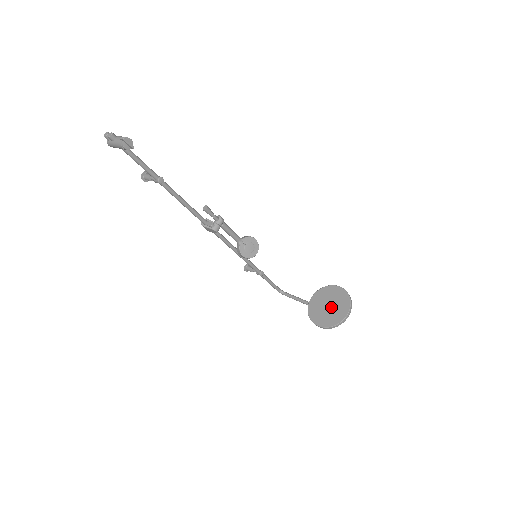
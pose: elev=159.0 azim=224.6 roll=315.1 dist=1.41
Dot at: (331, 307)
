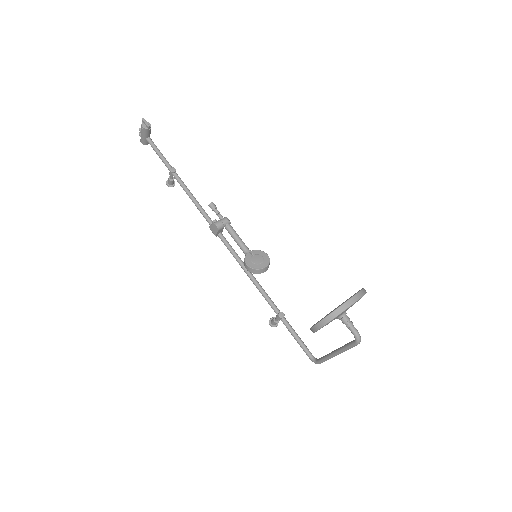
Dot at: (338, 306)
